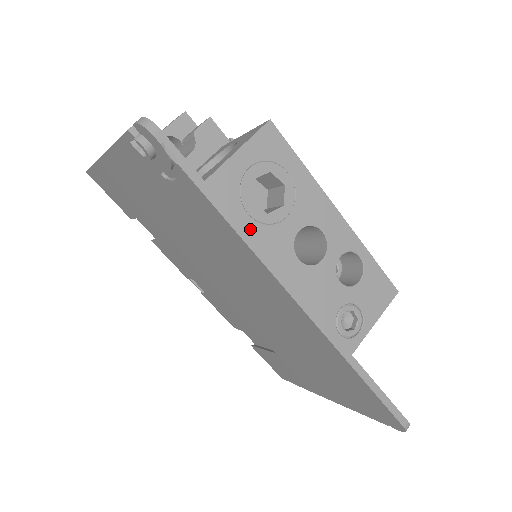
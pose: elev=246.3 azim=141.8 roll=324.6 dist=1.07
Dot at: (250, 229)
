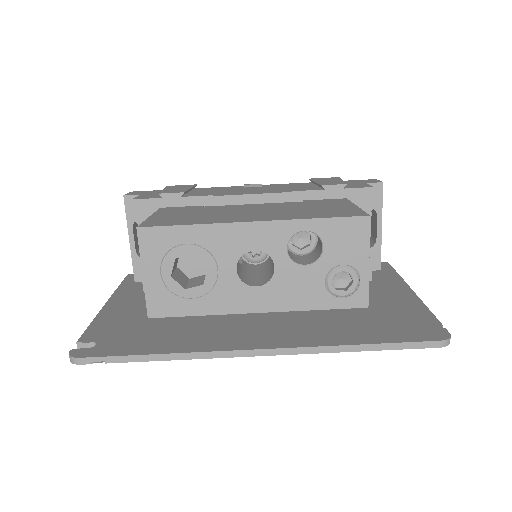
Dot at: (203, 306)
